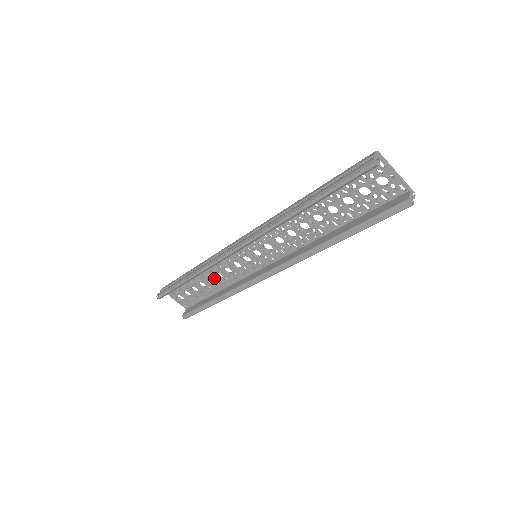
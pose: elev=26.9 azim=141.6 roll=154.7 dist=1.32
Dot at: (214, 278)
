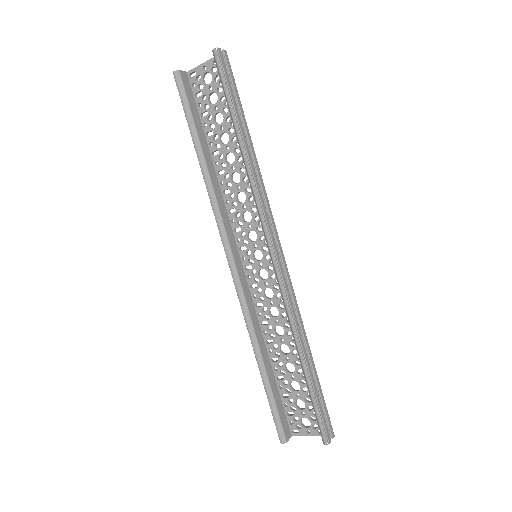
Dot at: (283, 342)
